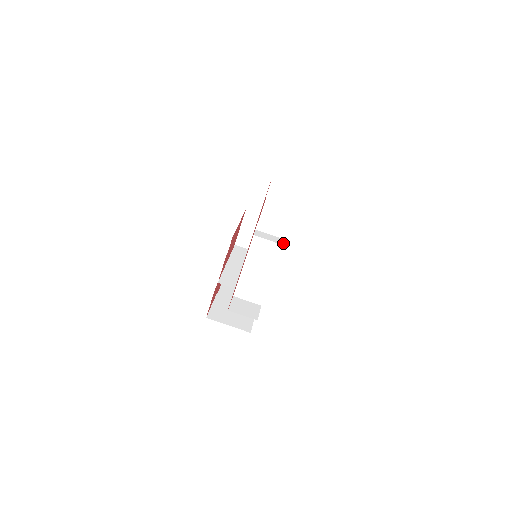
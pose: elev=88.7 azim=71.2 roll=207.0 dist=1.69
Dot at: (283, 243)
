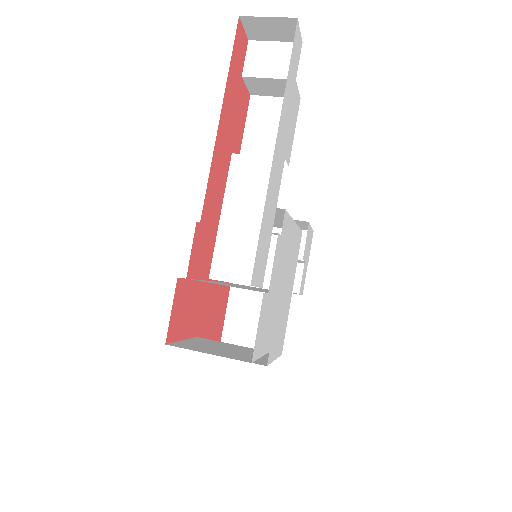
Dot at: (284, 160)
